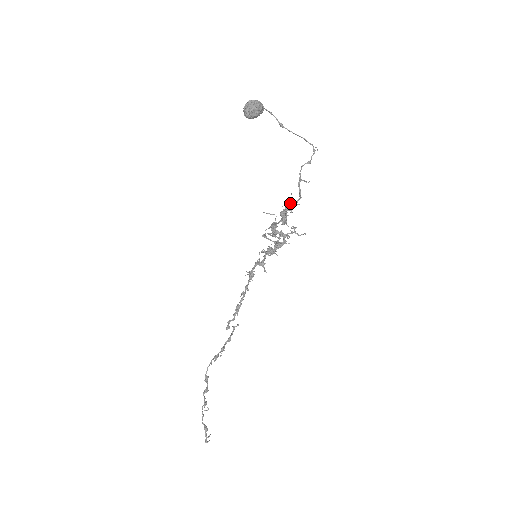
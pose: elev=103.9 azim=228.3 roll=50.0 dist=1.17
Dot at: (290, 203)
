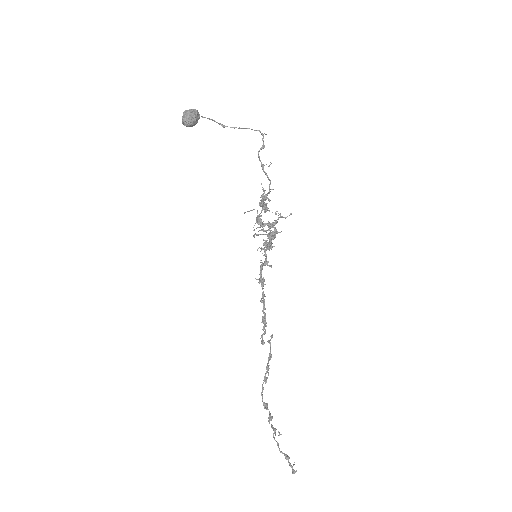
Dot at: (264, 193)
